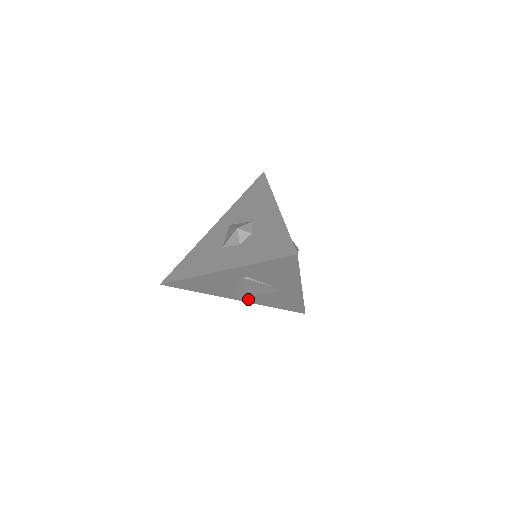
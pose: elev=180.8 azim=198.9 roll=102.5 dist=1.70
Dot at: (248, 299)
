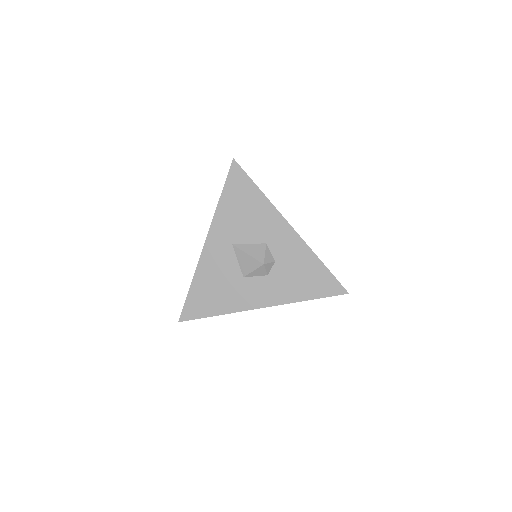
Dot at: occluded
